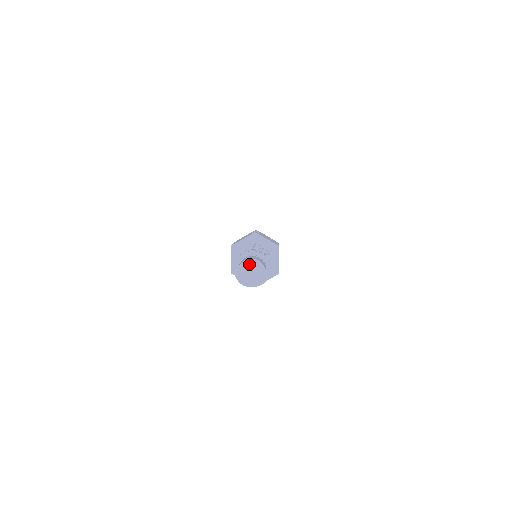
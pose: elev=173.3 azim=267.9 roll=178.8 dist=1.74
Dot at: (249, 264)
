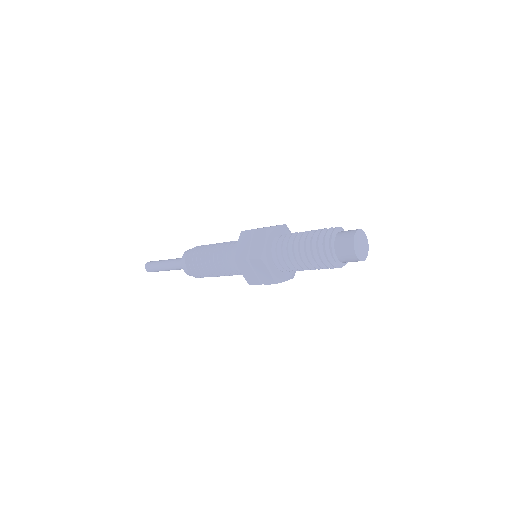
Dot at: (361, 235)
